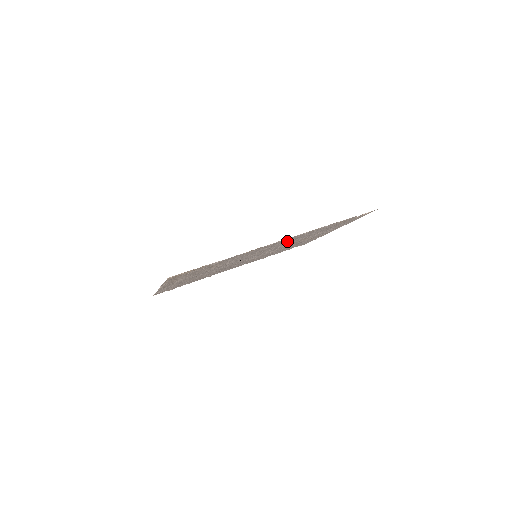
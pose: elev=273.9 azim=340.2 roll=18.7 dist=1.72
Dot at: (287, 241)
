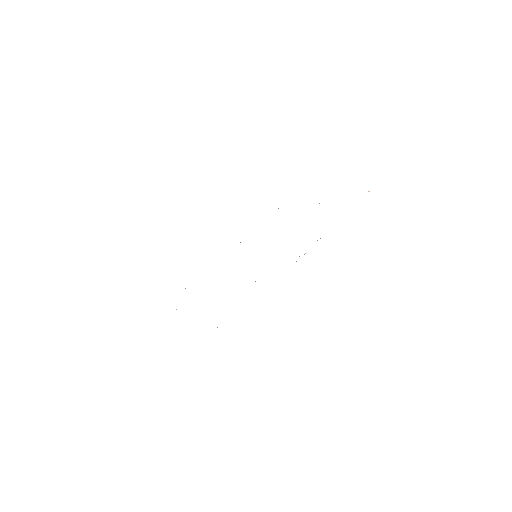
Dot at: occluded
